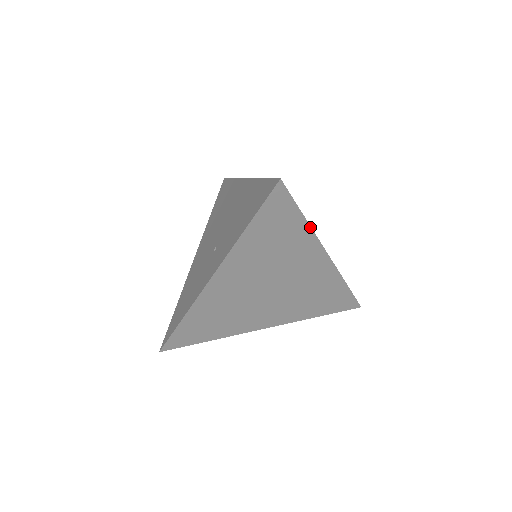
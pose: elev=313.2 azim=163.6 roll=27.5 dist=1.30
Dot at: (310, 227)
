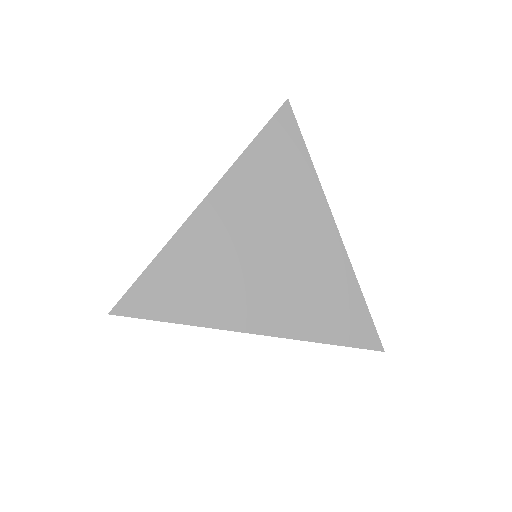
Dot at: (315, 172)
